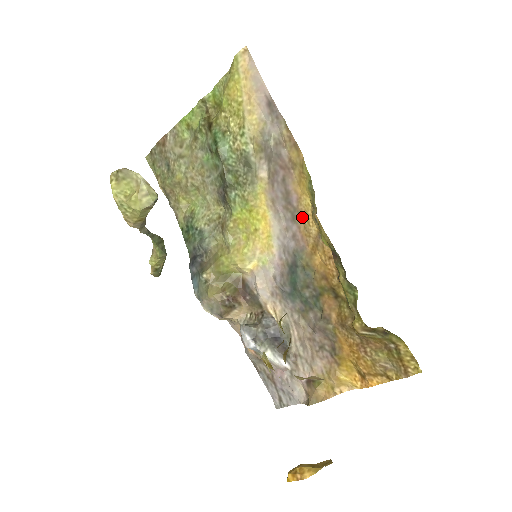
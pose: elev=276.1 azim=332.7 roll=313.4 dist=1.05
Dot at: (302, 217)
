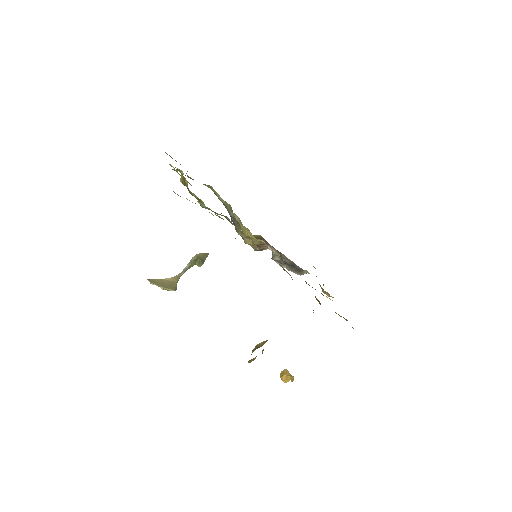
Dot at: occluded
